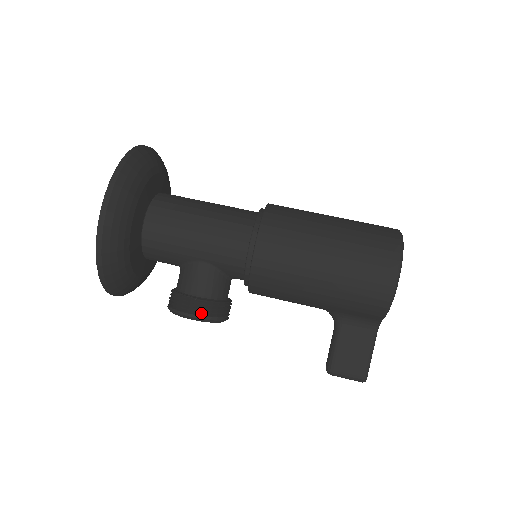
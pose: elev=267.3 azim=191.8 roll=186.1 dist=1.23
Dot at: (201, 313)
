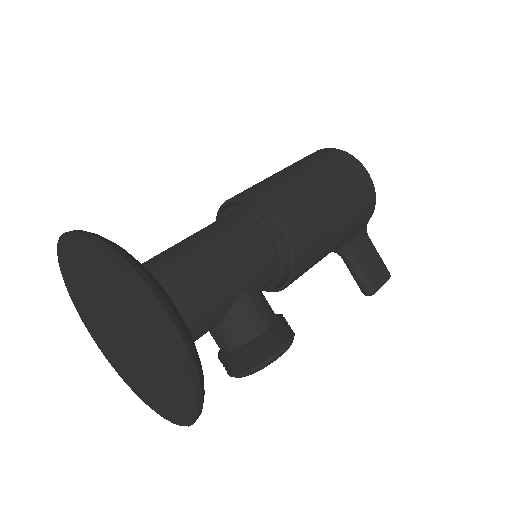
Dot at: (284, 339)
